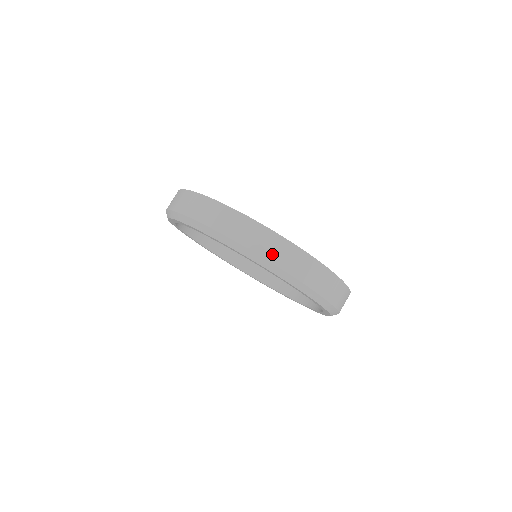
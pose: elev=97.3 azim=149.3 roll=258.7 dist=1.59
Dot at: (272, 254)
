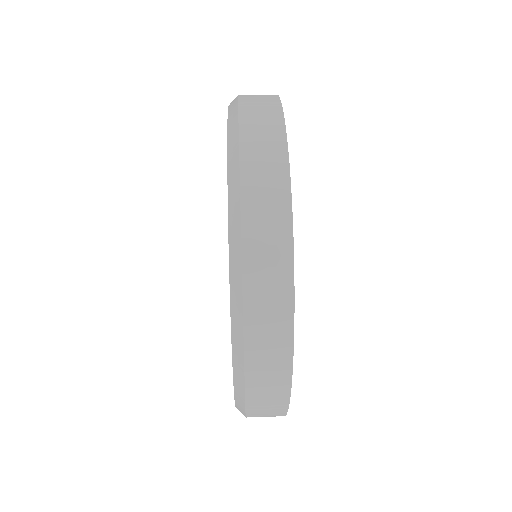
Dot at: (253, 146)
